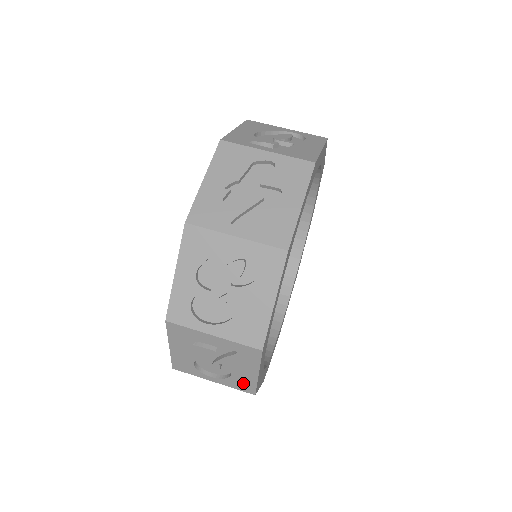
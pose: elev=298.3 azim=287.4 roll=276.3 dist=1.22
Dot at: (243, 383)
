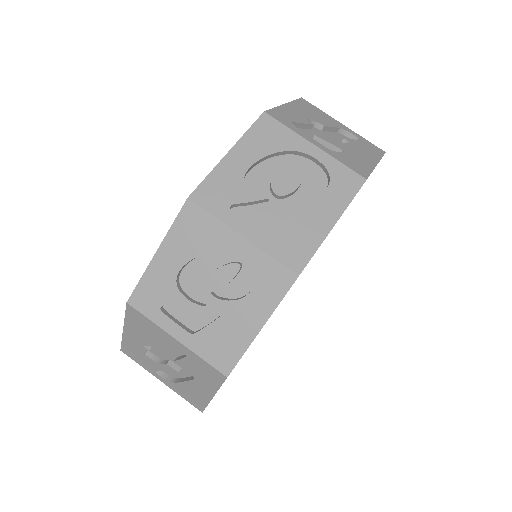
Dot at: occluded
